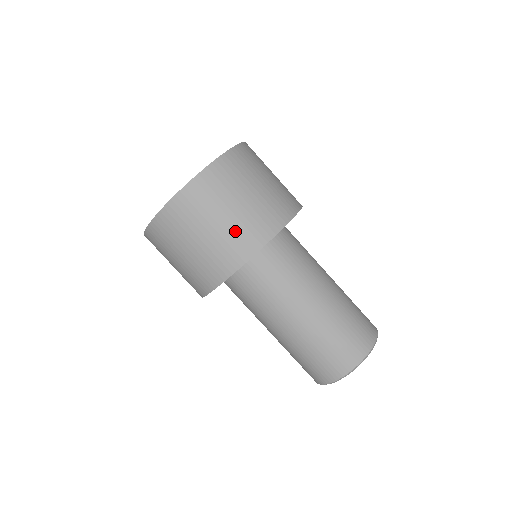
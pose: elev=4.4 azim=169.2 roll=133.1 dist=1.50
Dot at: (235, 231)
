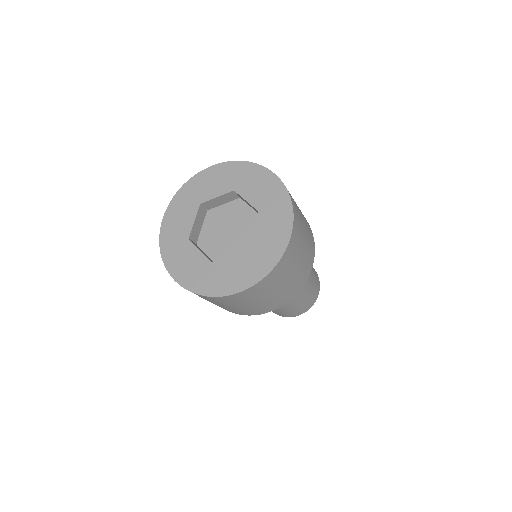
Dot at: (303, 268)
